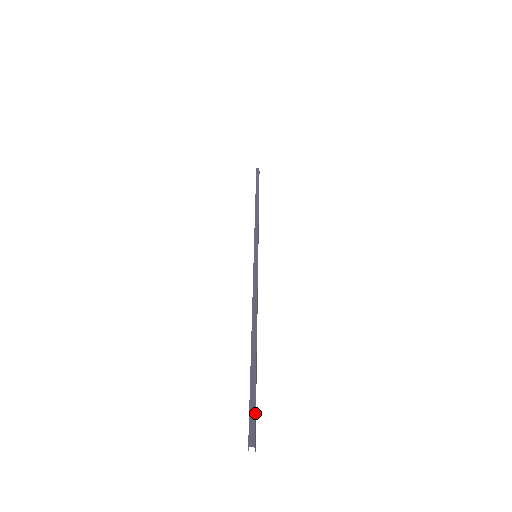
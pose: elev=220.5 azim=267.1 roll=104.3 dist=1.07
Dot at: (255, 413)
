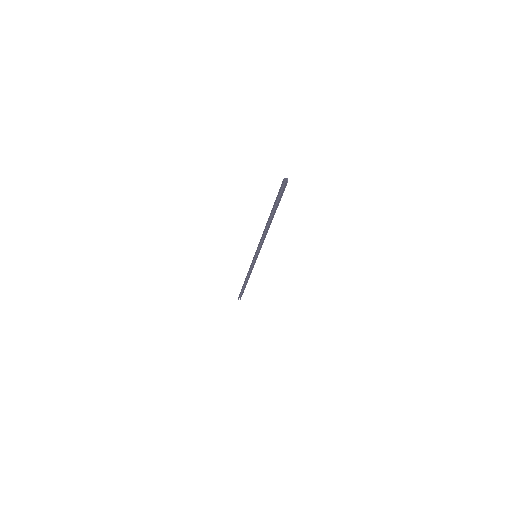
Dot at: (283, 190)
